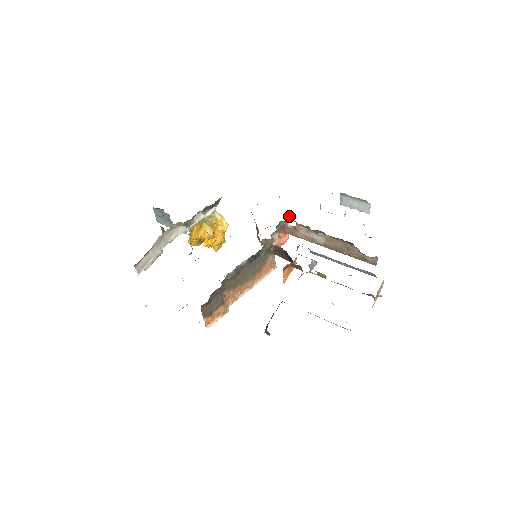
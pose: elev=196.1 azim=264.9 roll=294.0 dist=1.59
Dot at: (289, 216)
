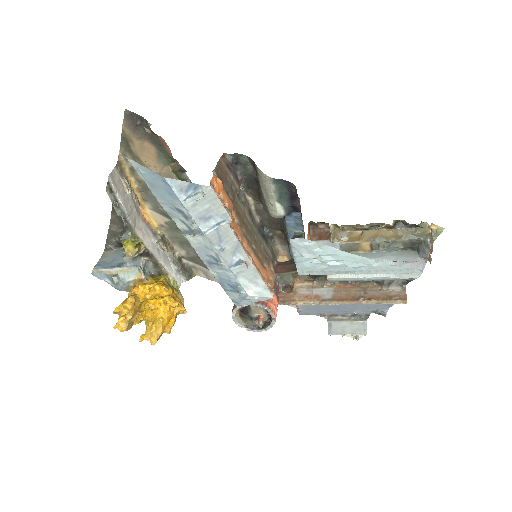
Dot at: (282, 287)
